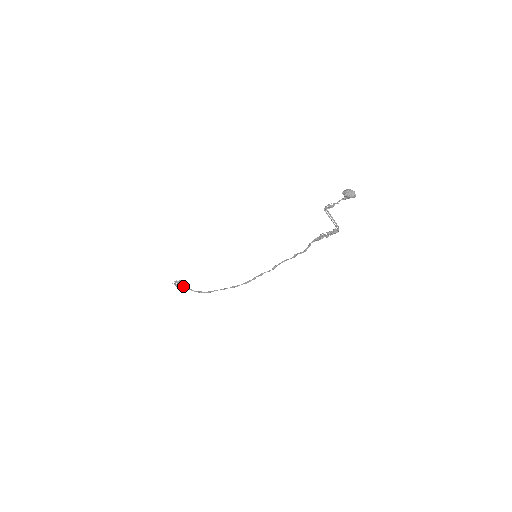
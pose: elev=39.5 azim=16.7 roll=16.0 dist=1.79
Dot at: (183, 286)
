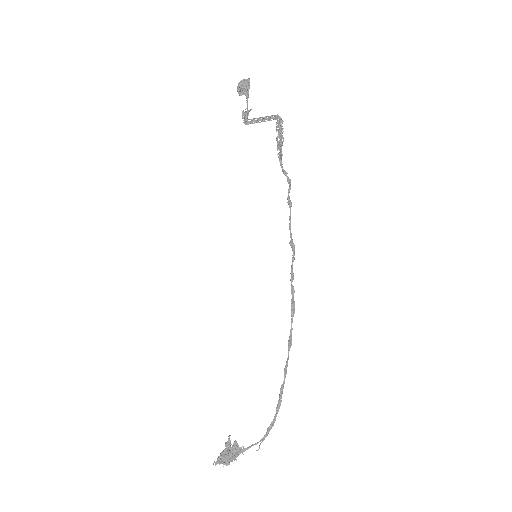
Dot at: (234, 452)
